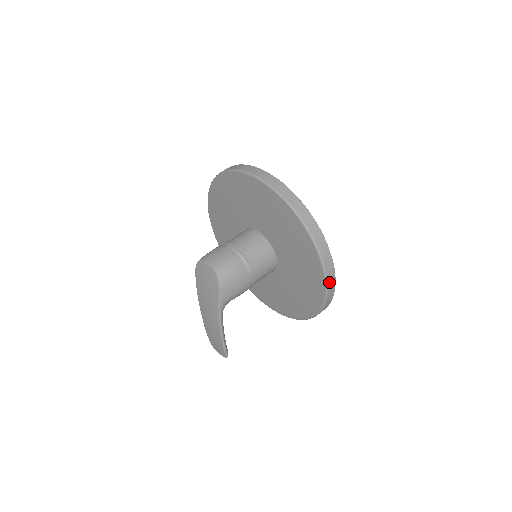
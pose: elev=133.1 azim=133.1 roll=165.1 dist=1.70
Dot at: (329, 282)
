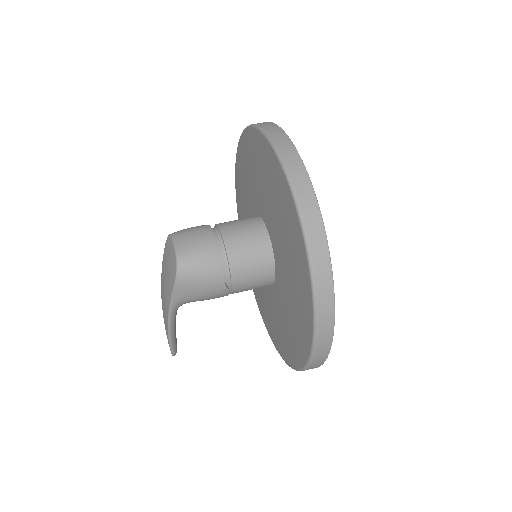
Dot at: (317, 351)
